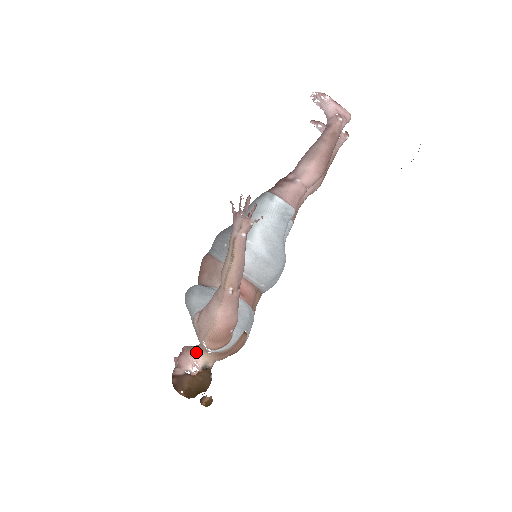
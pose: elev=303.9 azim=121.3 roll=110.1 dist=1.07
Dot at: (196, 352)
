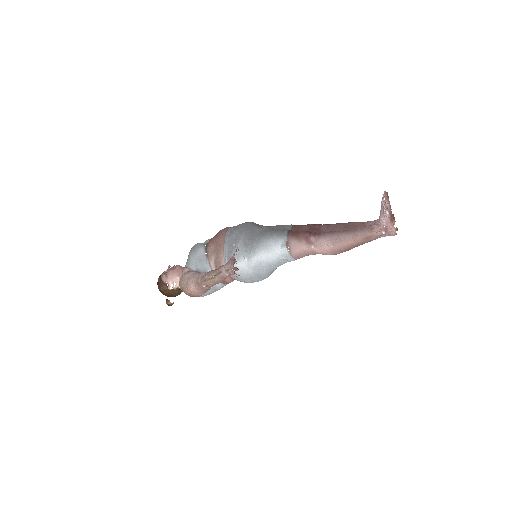
Dot at: (180, 277)
